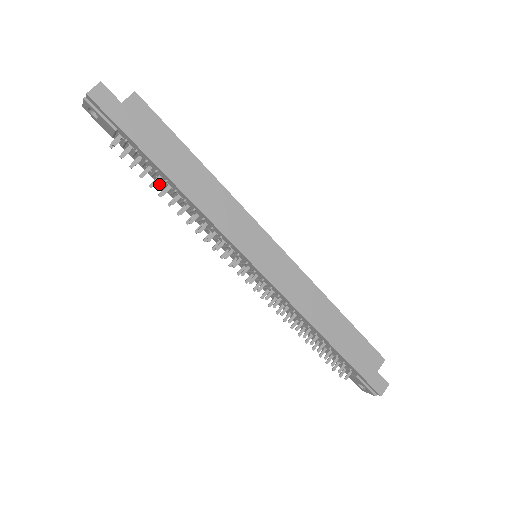
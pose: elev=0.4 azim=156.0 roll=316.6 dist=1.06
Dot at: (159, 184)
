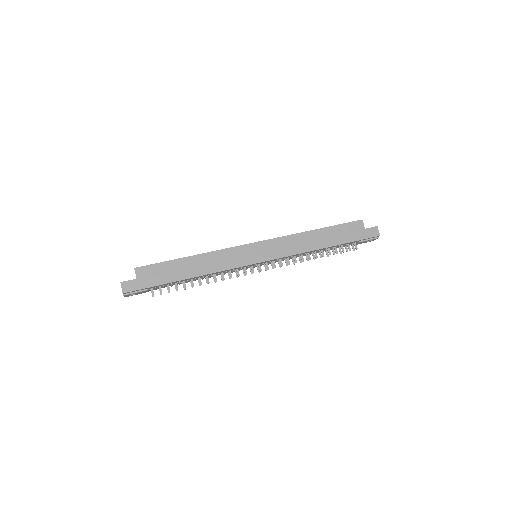
Dot at: occluded
